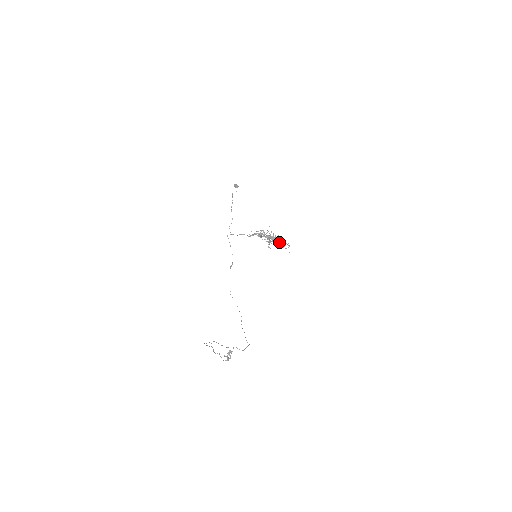
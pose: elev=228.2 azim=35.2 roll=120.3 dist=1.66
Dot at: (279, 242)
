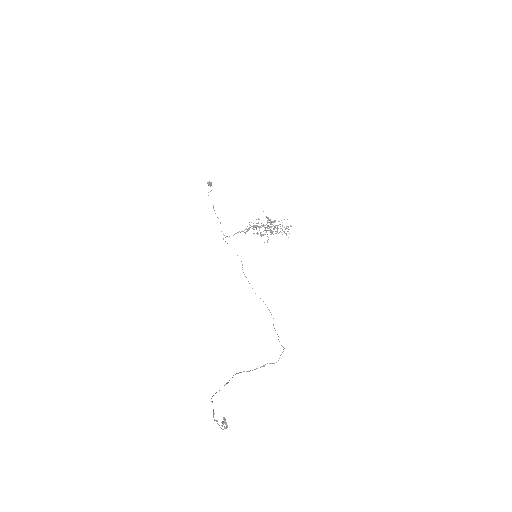
Dot at: (277, 228)
